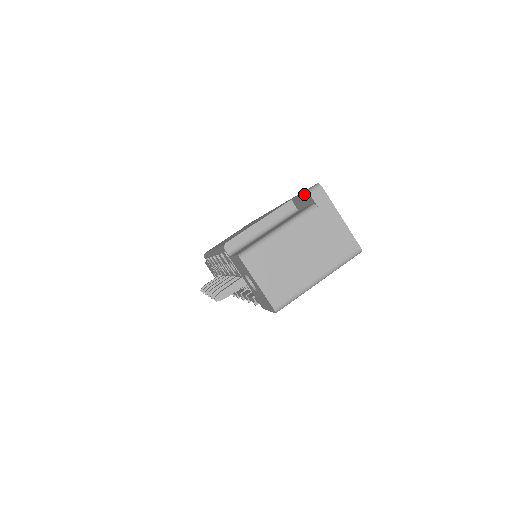
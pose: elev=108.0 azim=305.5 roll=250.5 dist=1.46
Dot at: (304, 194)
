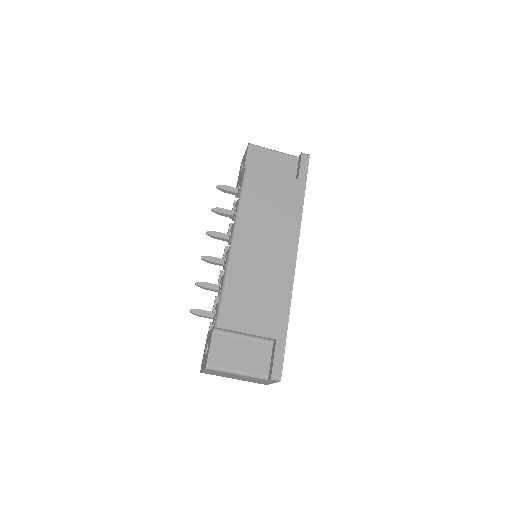
Dot at: (272, 370)
